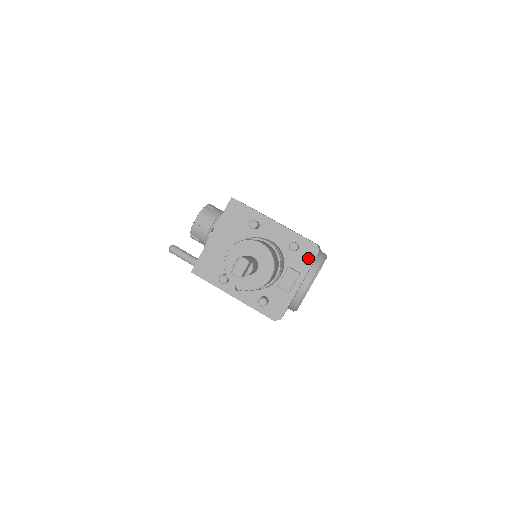
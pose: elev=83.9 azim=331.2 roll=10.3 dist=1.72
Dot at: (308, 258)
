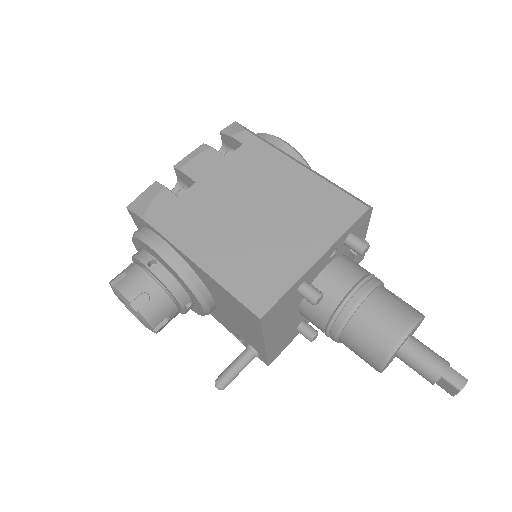
Dot at: (364, 224)
